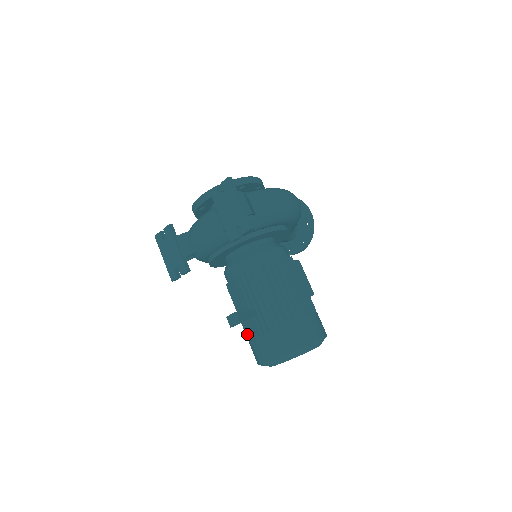
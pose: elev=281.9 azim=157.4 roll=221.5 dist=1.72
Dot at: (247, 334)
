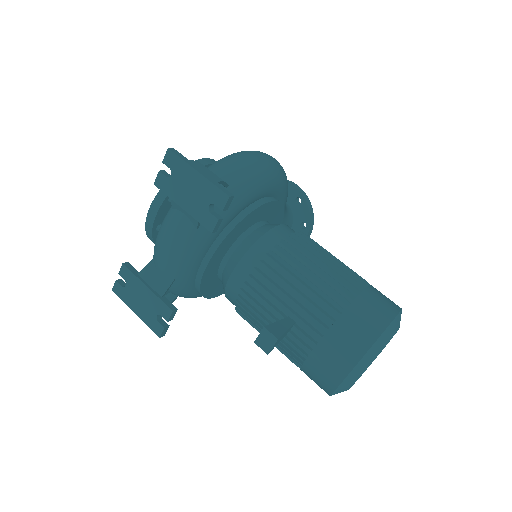
Dot at: occluded
